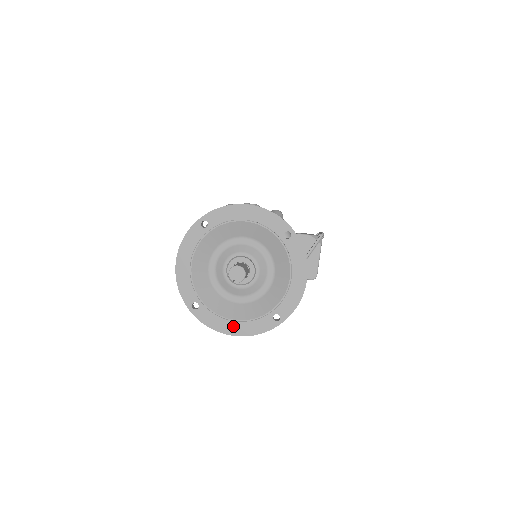
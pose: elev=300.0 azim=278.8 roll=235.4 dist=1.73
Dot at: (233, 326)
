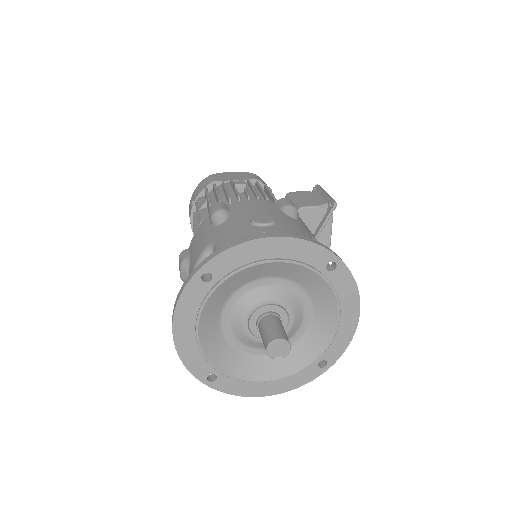
Dot at: (267, 386)
